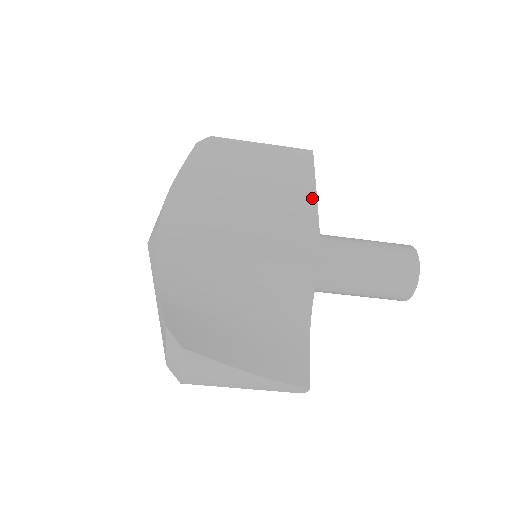
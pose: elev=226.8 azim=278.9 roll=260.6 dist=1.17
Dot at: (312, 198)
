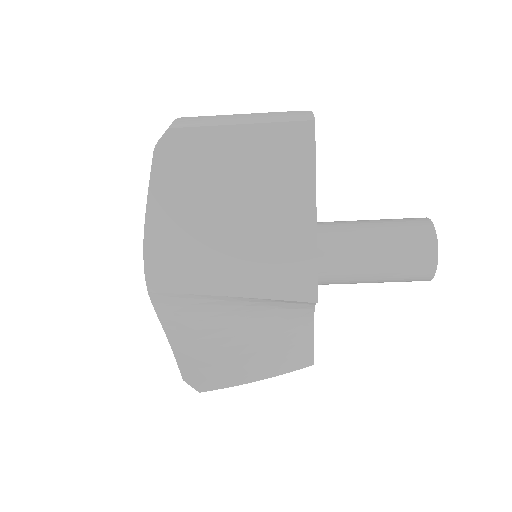
Dot at: (310, 217)
